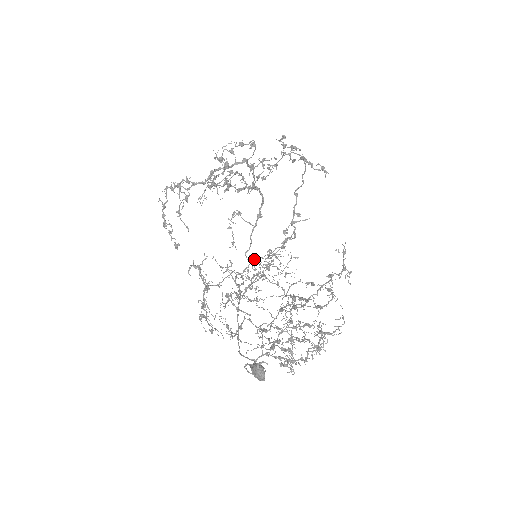
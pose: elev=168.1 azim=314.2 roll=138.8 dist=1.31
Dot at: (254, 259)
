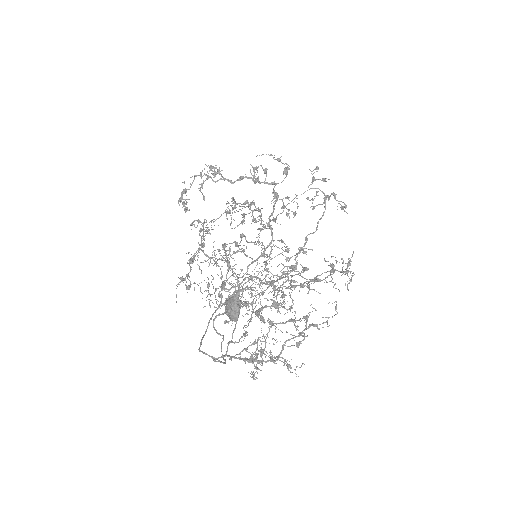
Dot at: occluded
